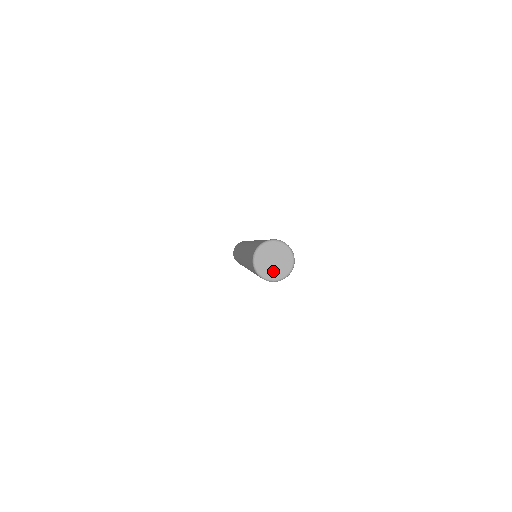
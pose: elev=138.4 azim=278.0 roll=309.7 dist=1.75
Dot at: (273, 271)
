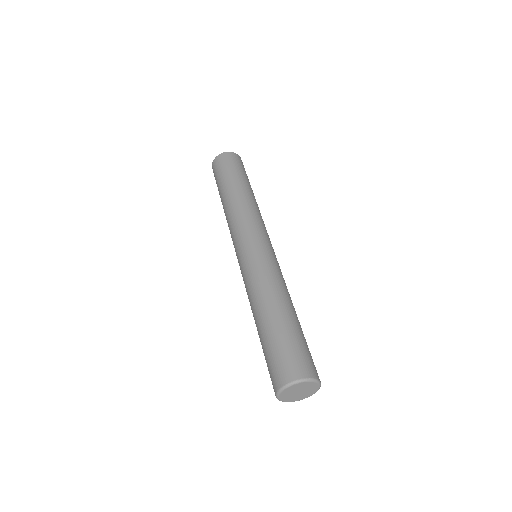
Dot at: (296, 397)
